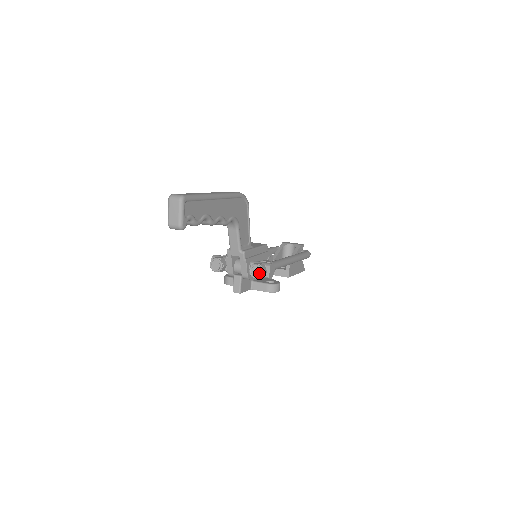
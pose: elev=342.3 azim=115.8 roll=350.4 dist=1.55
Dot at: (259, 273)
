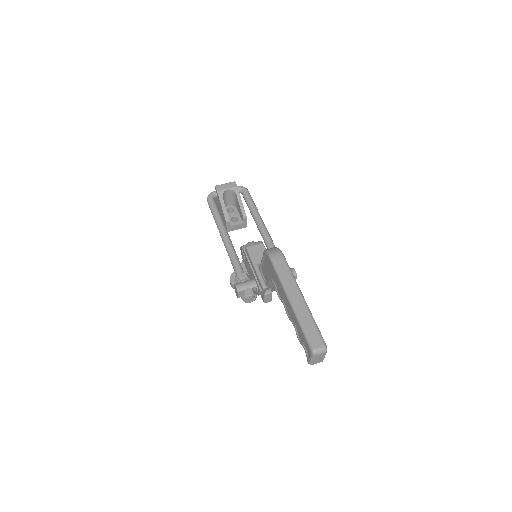
Dot at: occluded
